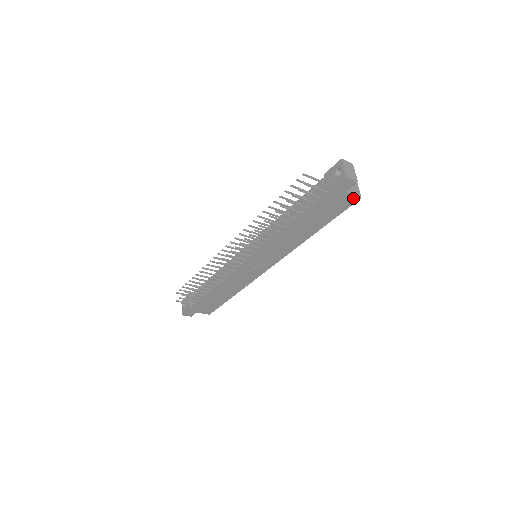
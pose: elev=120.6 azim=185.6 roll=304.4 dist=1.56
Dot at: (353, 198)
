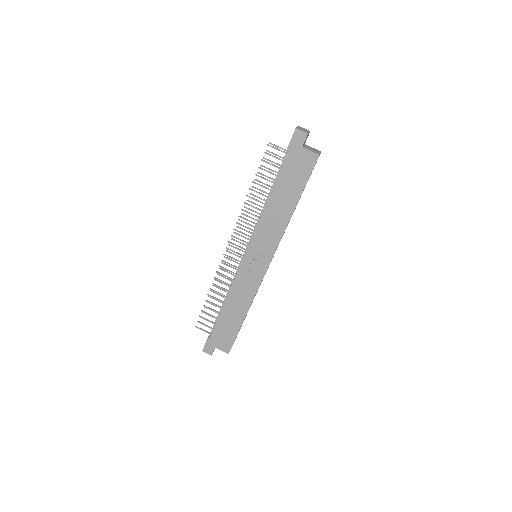
Dot at: (312, 156)
